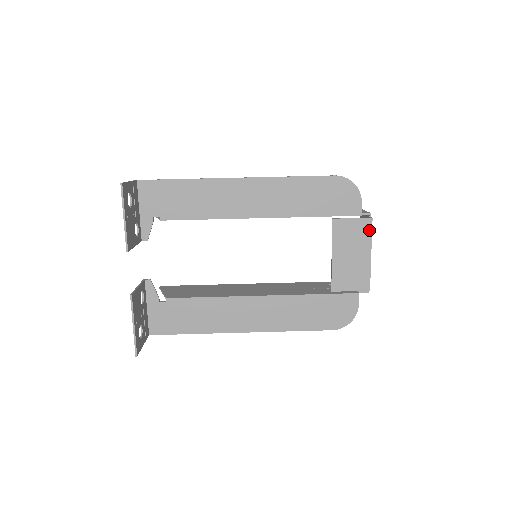
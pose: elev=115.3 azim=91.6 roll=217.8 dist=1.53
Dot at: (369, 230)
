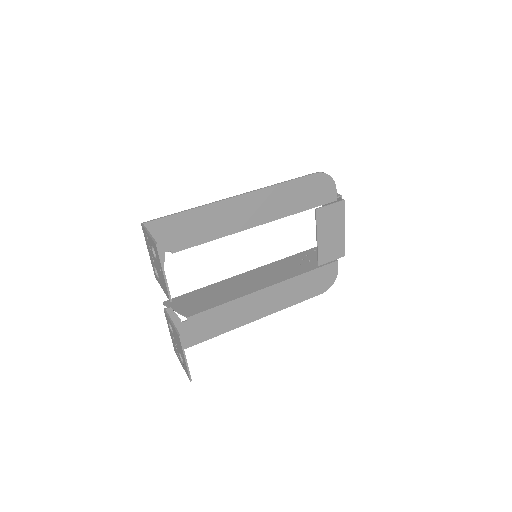
Dot at: (343, 210)
